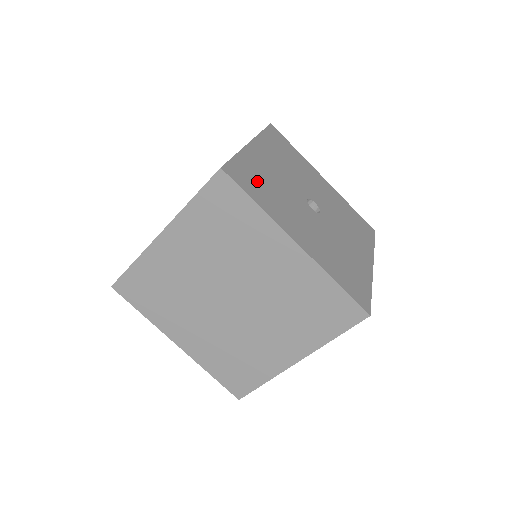
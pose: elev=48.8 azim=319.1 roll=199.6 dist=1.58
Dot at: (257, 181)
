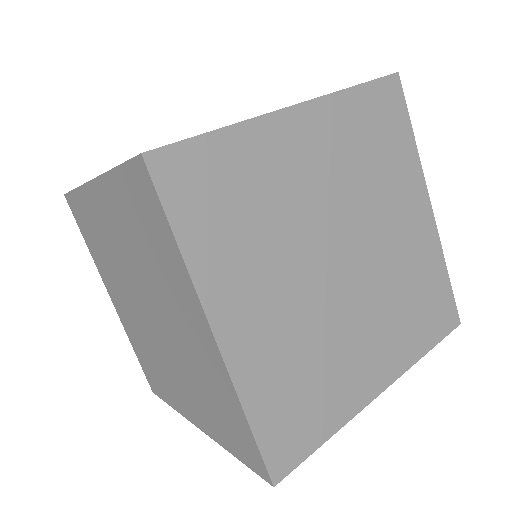
Dot at: occluded
